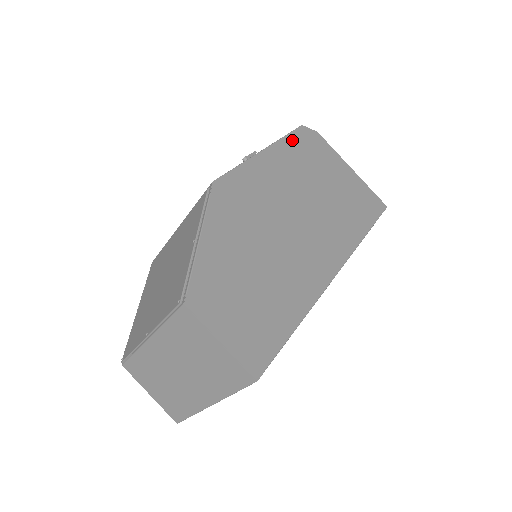
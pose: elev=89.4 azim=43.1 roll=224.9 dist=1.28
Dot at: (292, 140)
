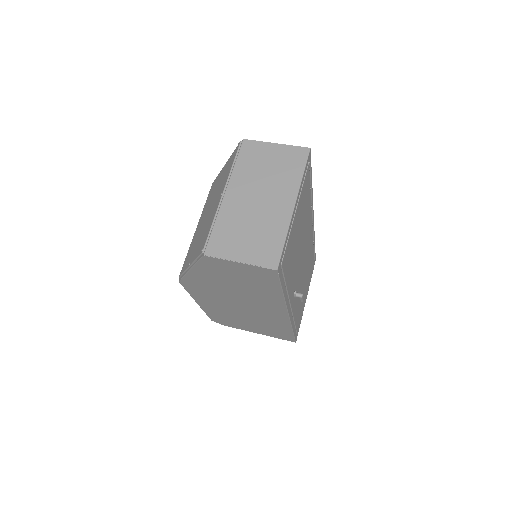
Dot at: occluded
